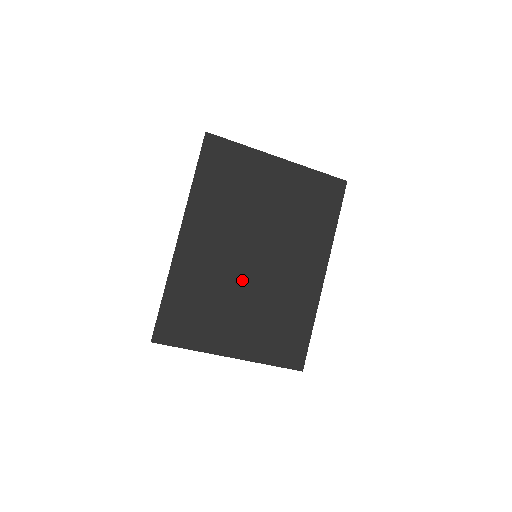
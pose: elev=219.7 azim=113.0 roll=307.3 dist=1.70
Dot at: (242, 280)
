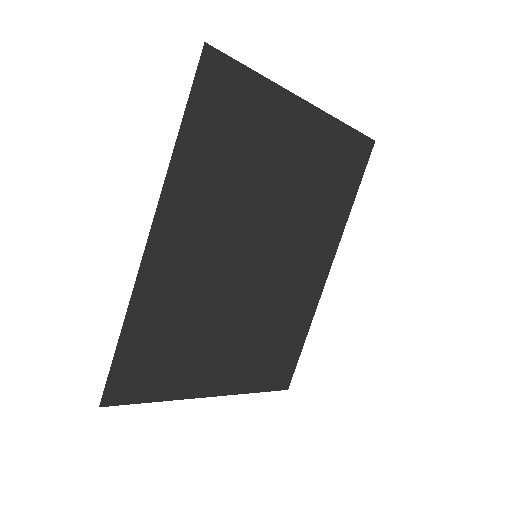
Dot at: (234, 293)
